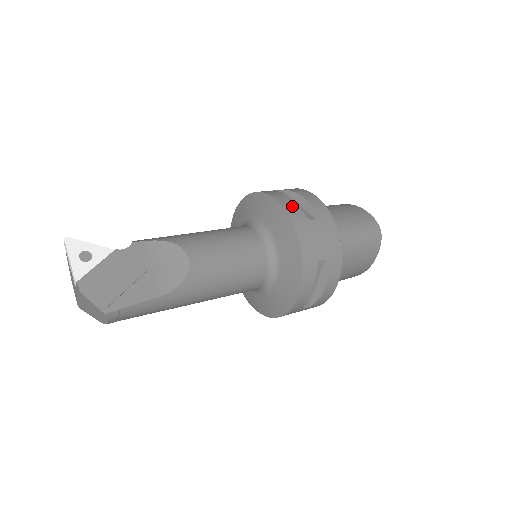
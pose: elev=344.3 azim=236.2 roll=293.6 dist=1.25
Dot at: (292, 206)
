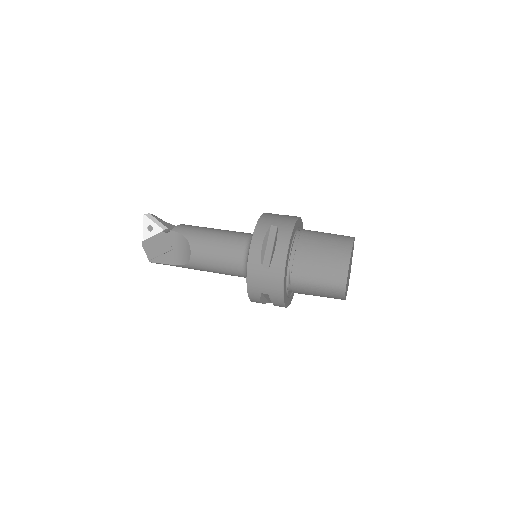
Dot at: (257, 253)
